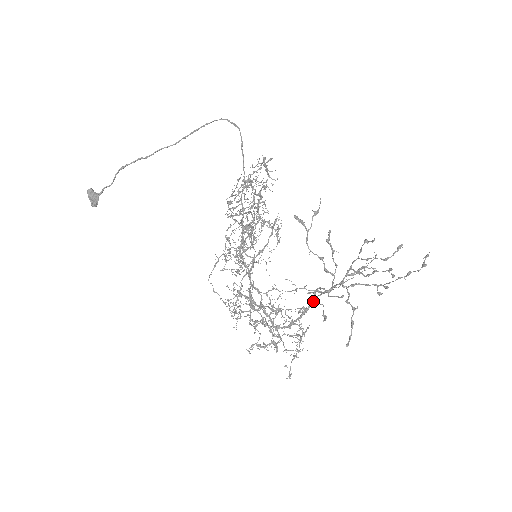
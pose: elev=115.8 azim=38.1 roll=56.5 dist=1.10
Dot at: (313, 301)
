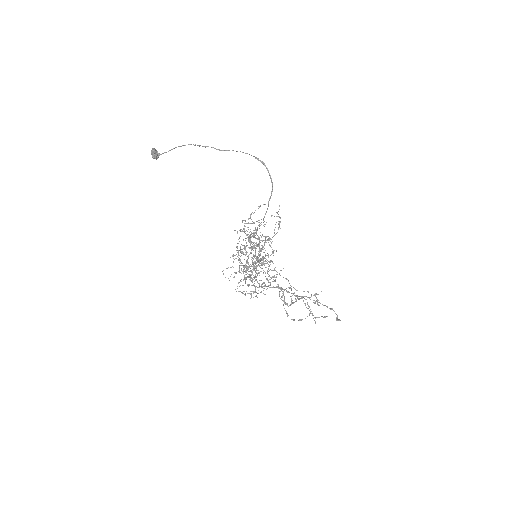
Dot at: occluded
